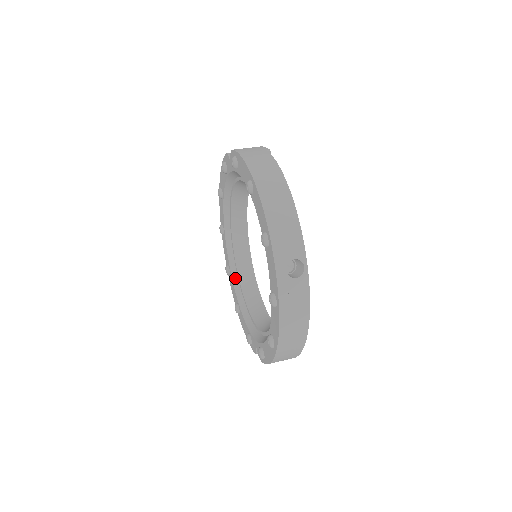
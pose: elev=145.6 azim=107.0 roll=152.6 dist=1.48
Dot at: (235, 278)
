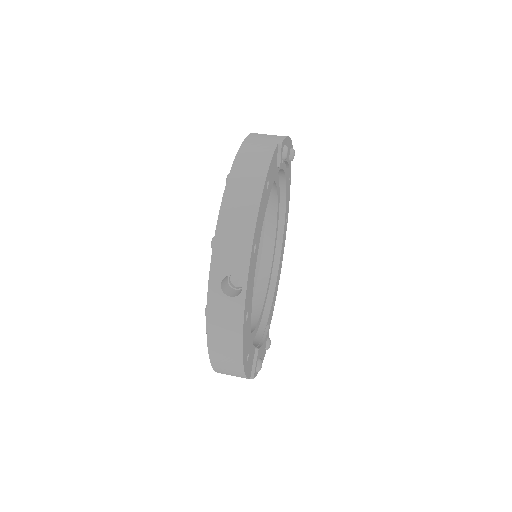
Dot at: (257, 271)
